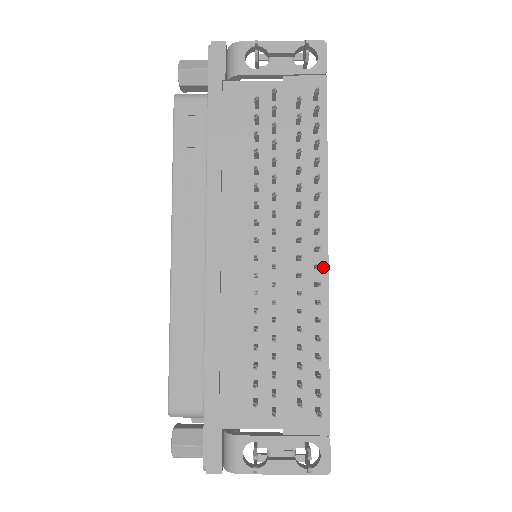
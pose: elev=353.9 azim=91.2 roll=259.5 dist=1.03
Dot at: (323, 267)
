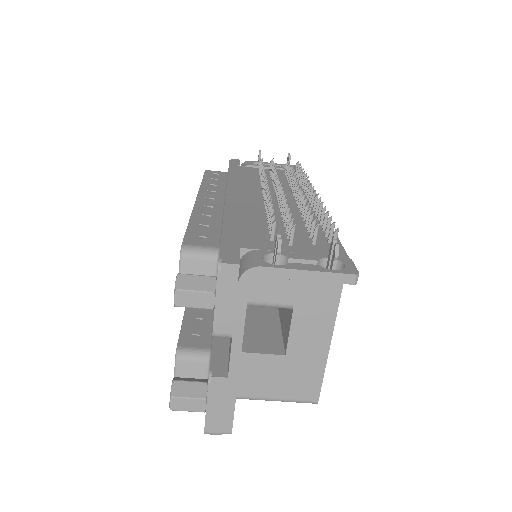
Dot at: occluded
